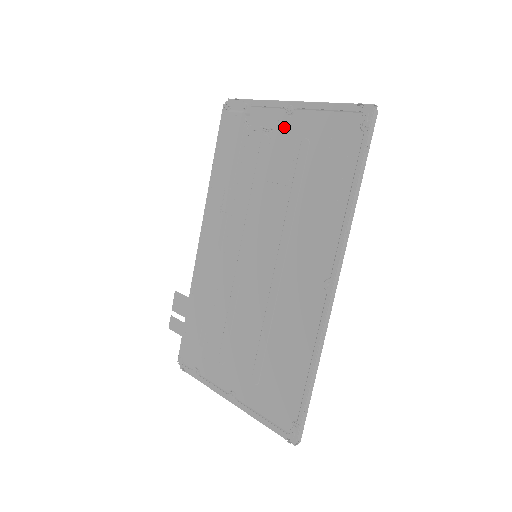
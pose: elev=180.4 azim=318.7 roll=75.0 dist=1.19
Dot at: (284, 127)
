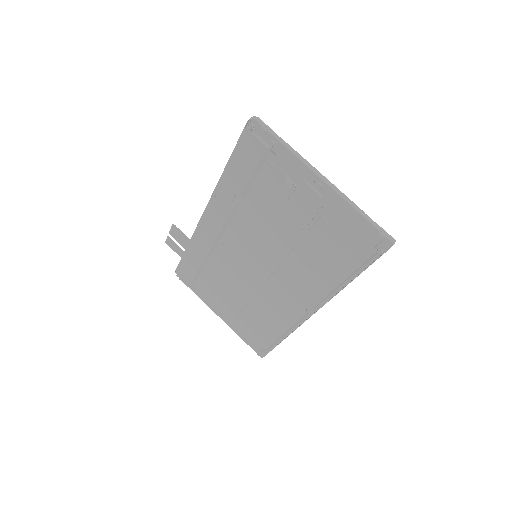
Dot at: (308, 196)
